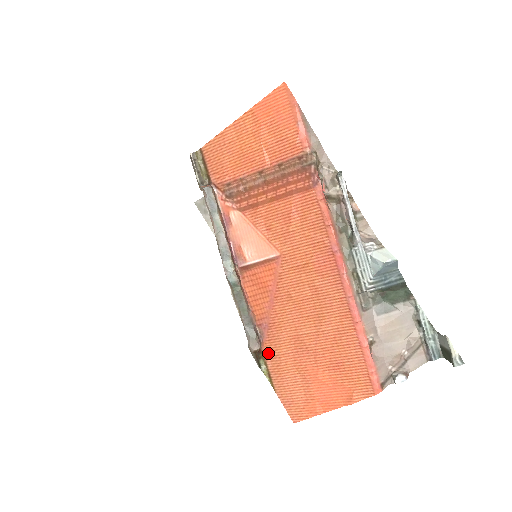
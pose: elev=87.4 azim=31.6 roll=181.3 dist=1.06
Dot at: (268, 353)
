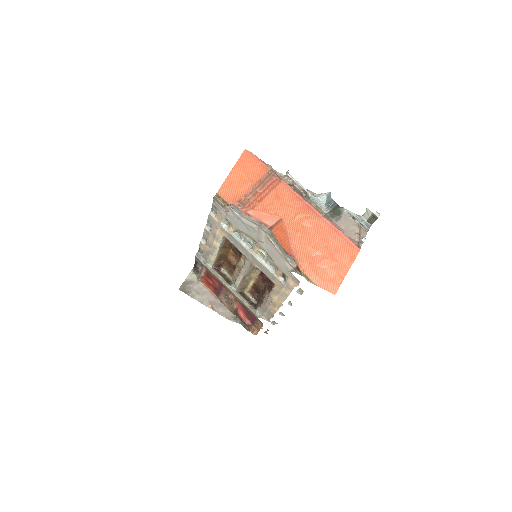
Dot at: (302, 268)
